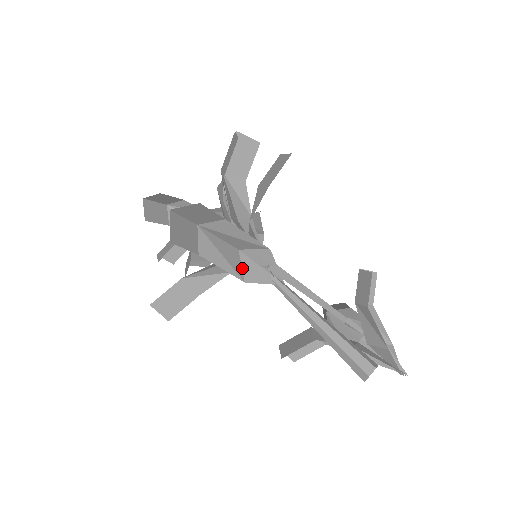
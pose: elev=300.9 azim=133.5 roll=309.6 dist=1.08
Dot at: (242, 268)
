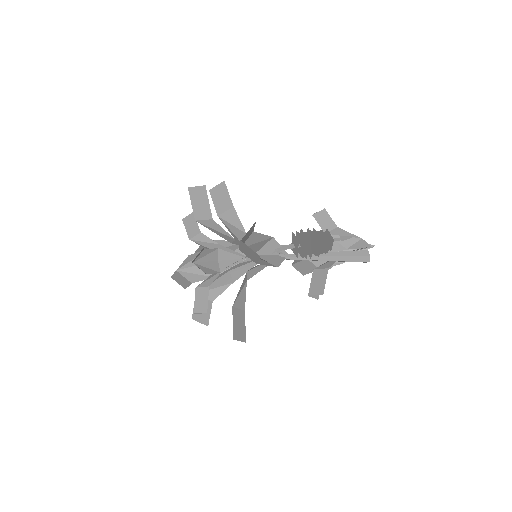
Dot at: occluded
